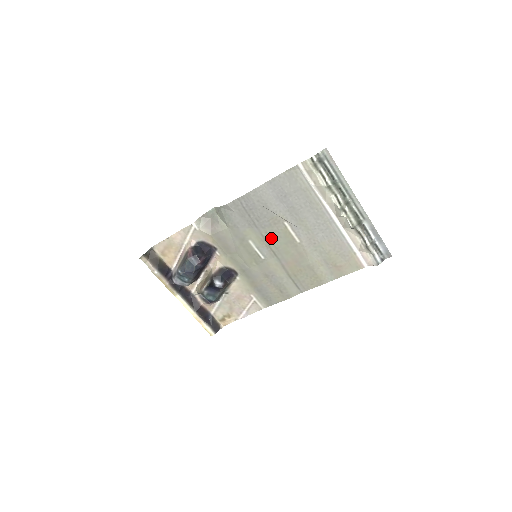
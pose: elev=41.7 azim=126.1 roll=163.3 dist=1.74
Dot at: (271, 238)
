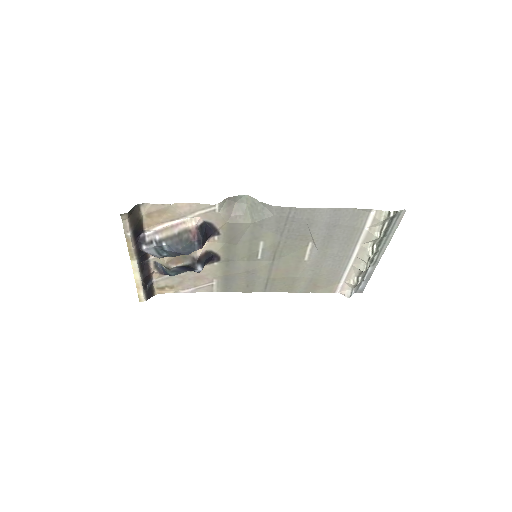
Dot at: (284, 248)
